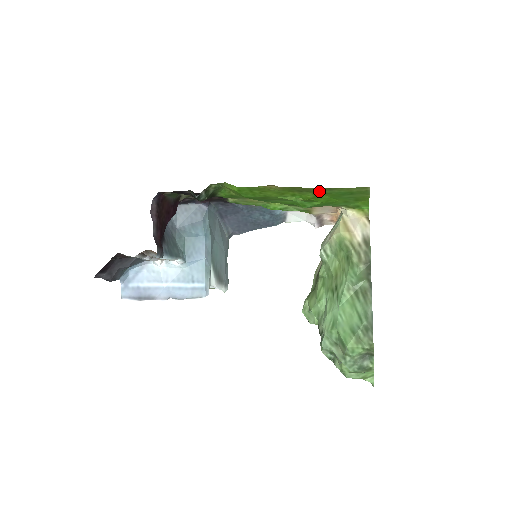
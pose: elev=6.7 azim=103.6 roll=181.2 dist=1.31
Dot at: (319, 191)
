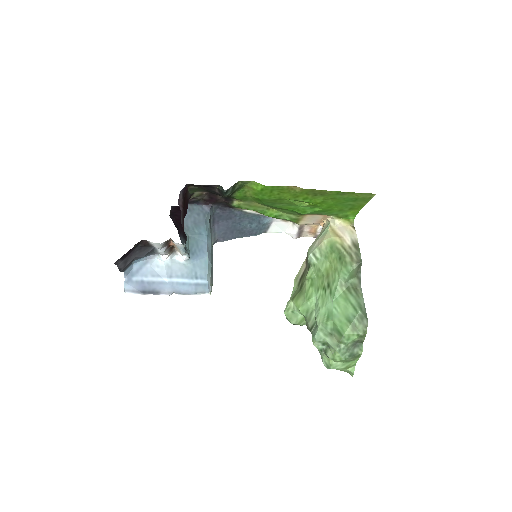
Dot at: (331, 195)
